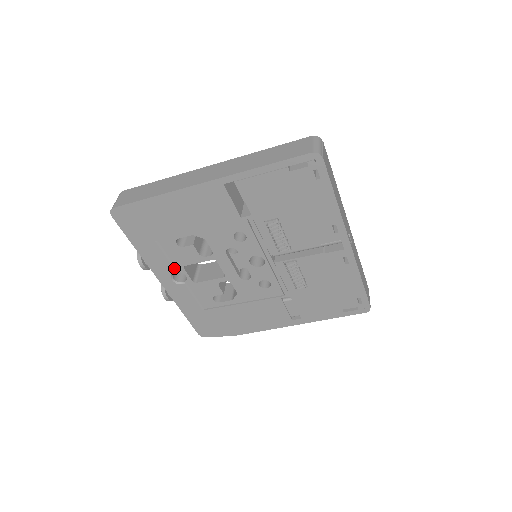
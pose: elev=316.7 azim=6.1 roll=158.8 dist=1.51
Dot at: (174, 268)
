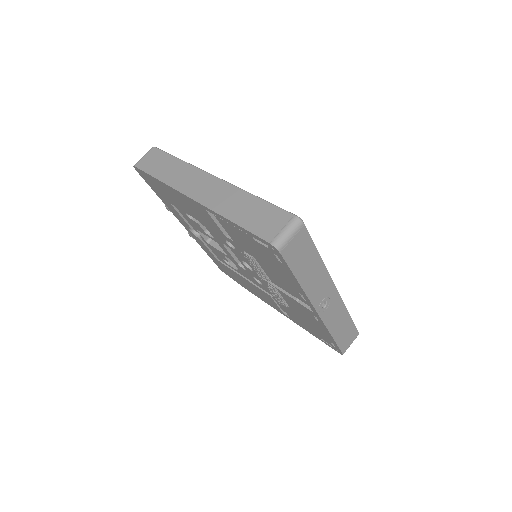
Dot at: (190, 226)
